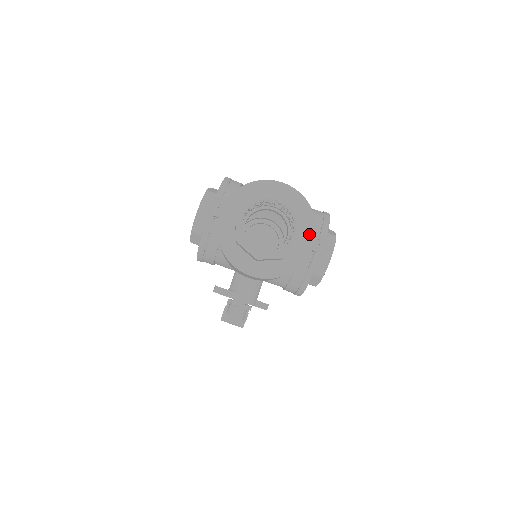
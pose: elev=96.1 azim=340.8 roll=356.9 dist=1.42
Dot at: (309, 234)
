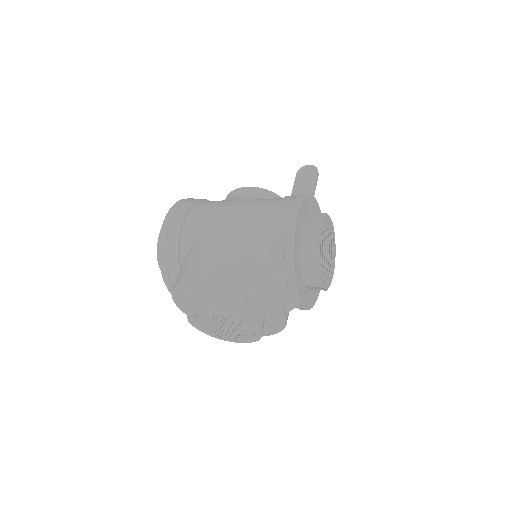
Dot at: (271, 310)
